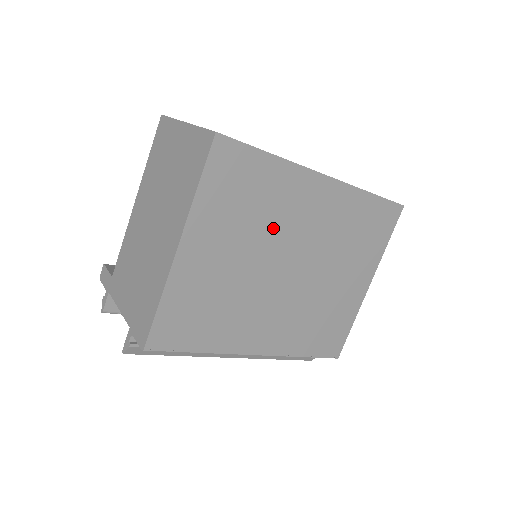
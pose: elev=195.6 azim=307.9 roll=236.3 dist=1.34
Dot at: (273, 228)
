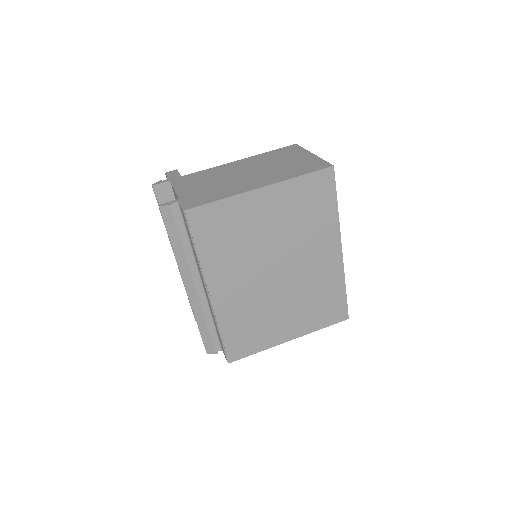
Dot at: (298, 240)
